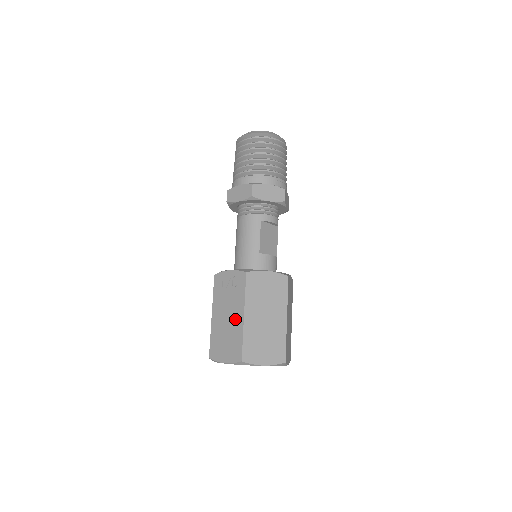
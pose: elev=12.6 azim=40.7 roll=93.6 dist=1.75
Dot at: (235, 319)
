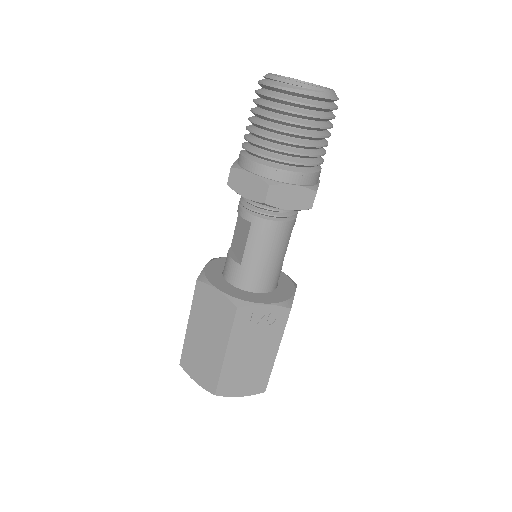
Dot at: (264, 356)
